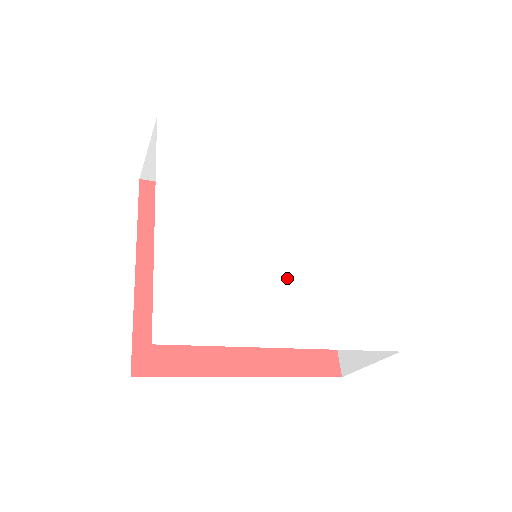
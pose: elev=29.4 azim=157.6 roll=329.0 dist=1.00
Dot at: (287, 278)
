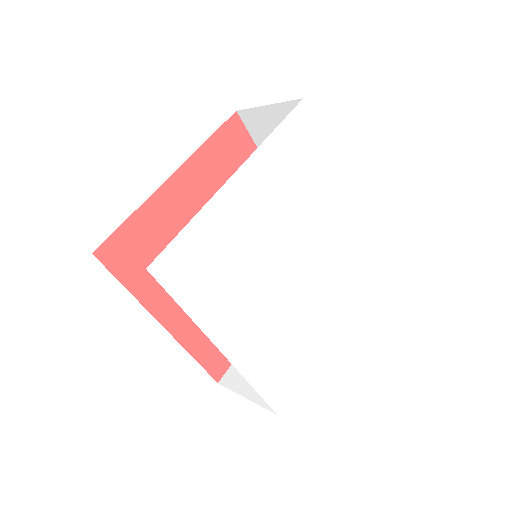
Dot at: (312, 289)
